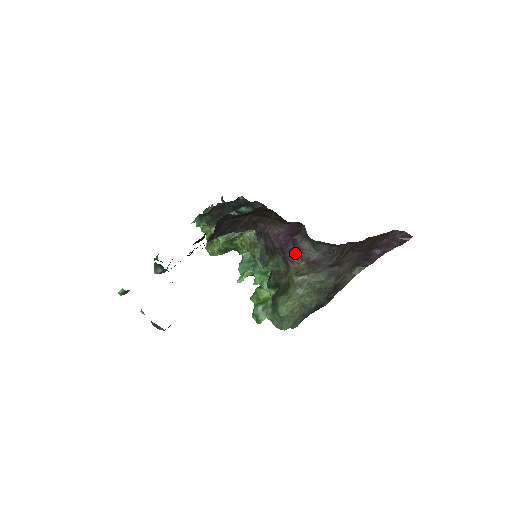
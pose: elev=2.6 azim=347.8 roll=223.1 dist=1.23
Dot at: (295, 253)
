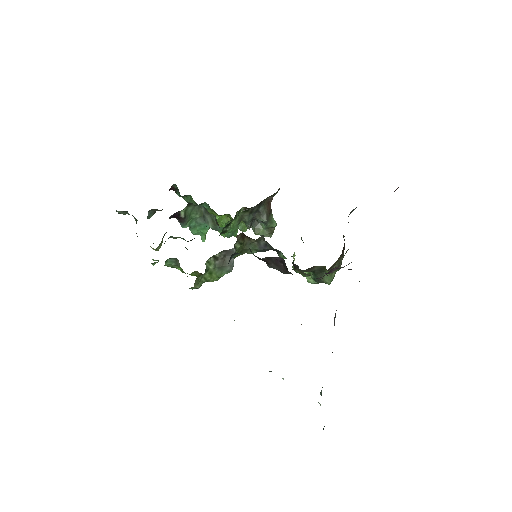
Dot at: (334, 269)
